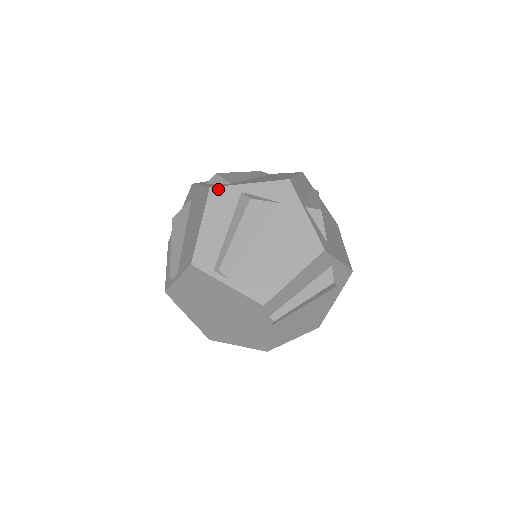
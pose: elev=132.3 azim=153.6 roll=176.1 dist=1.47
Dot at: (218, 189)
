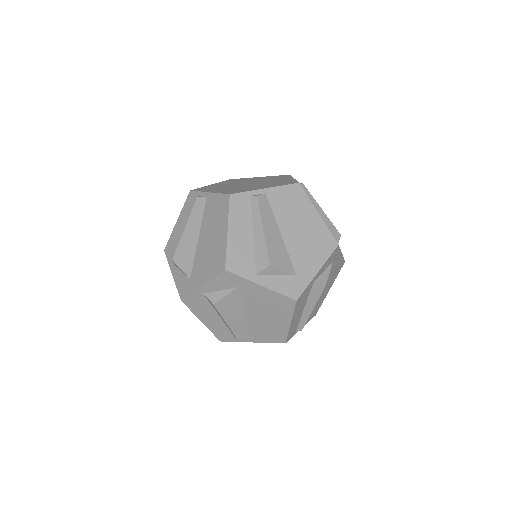
Dot at: (301, 296)
